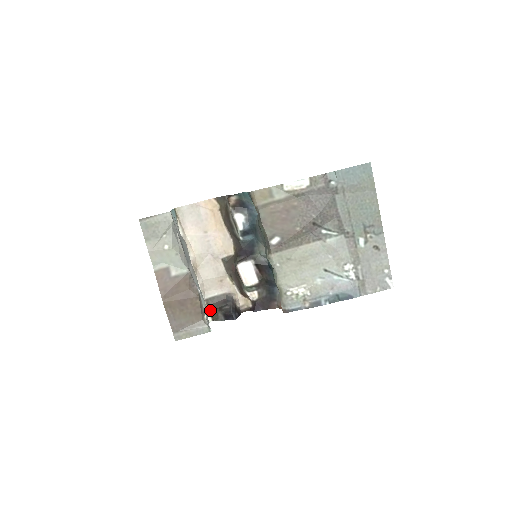
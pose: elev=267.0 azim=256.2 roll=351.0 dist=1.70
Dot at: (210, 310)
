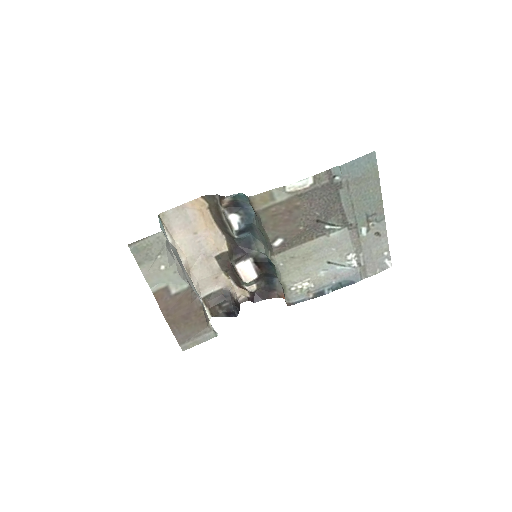
Dot at: (208, 308)
